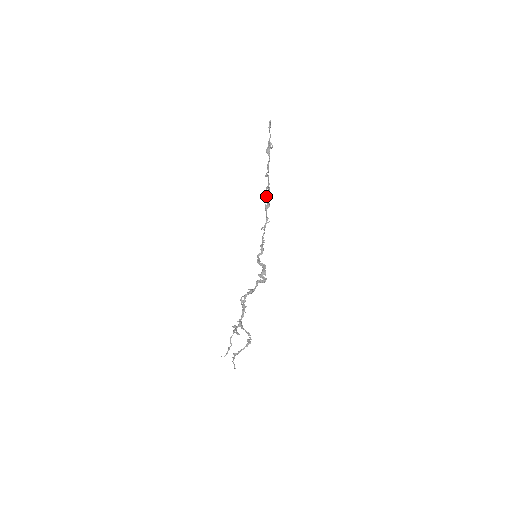
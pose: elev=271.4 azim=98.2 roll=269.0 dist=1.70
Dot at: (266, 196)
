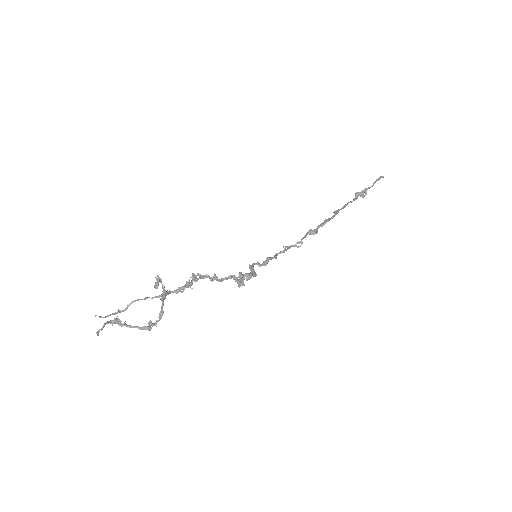
Dot at: occluded
